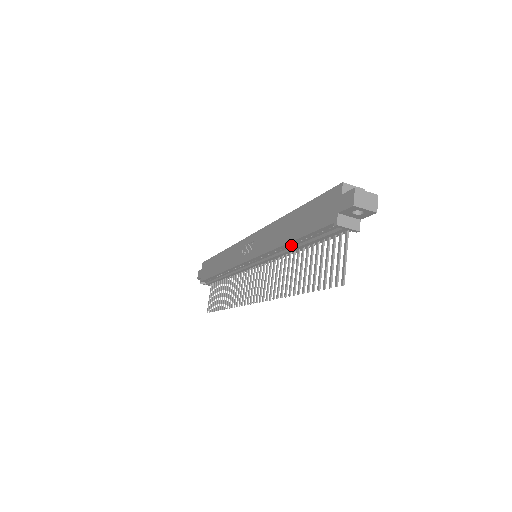
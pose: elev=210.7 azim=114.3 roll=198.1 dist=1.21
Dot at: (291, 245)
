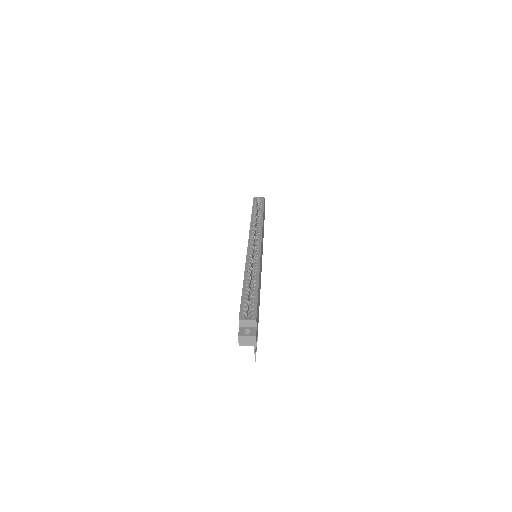
Dot at: occluded
